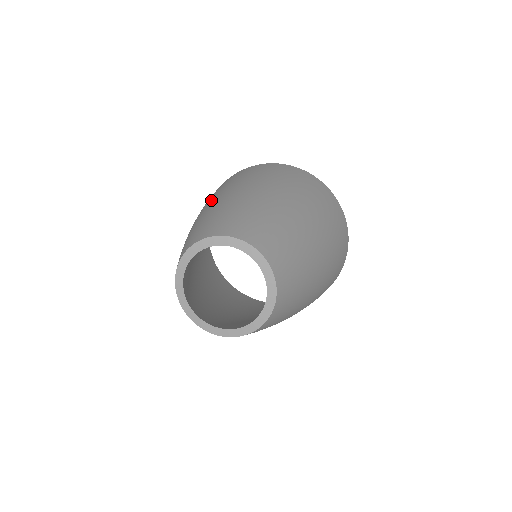
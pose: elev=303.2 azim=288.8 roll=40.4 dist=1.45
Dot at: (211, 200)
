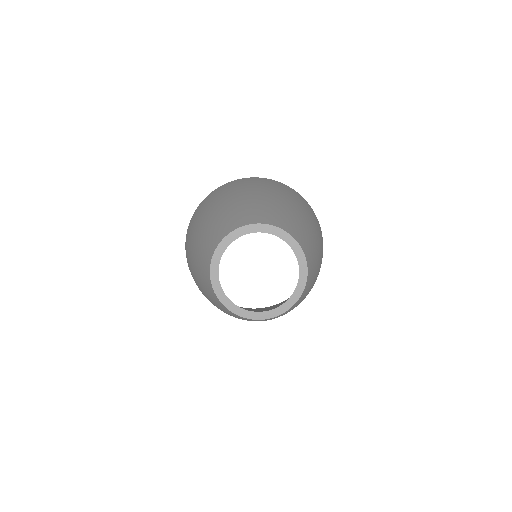
Dot at: (204, 215)
